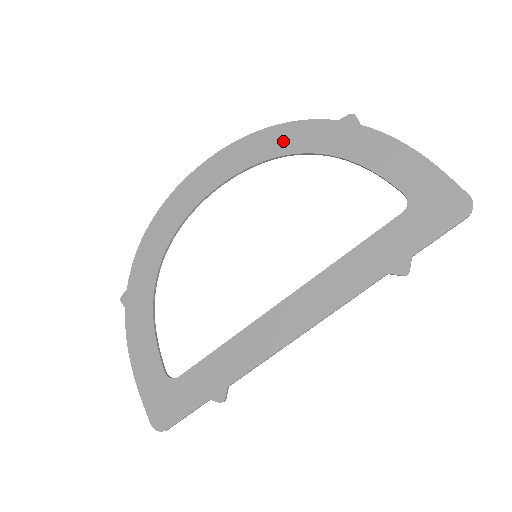
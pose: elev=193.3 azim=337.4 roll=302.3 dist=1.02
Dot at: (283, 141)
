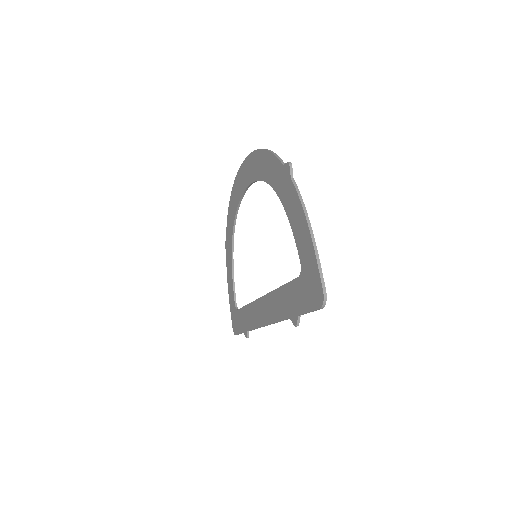
Dot at: (265, 168)
